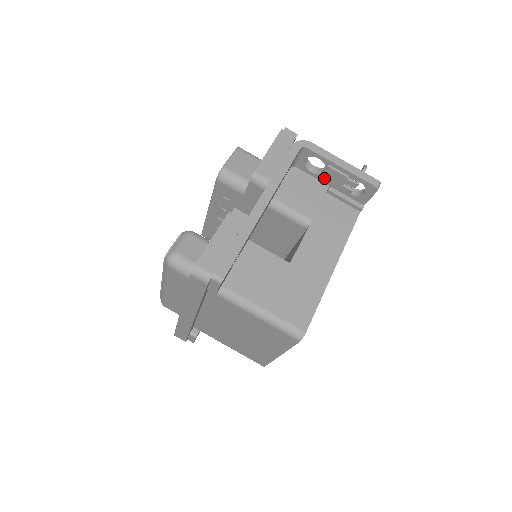
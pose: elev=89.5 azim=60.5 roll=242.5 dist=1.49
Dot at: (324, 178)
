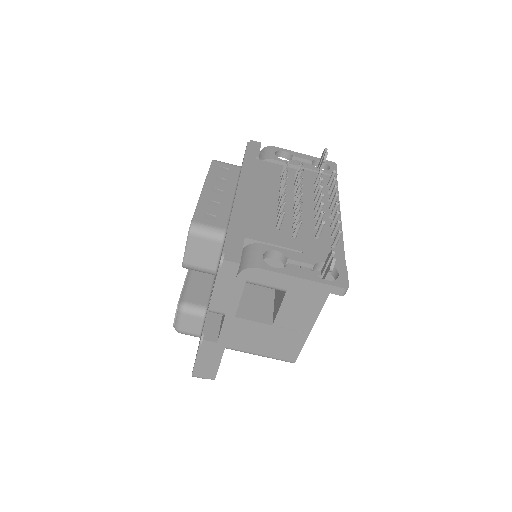
Dot at: occluded
